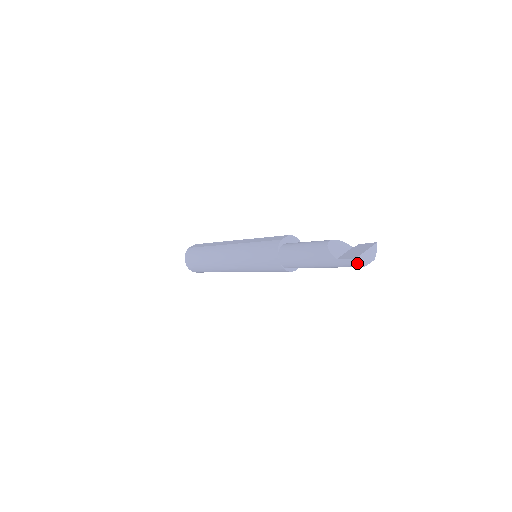
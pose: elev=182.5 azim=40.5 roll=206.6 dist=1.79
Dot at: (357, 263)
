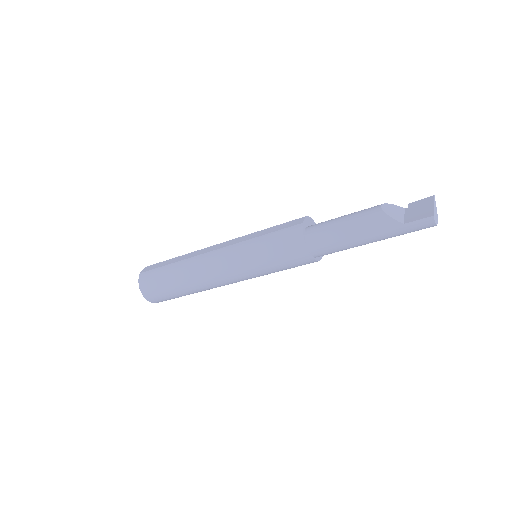
Dot at: (434, 221)
